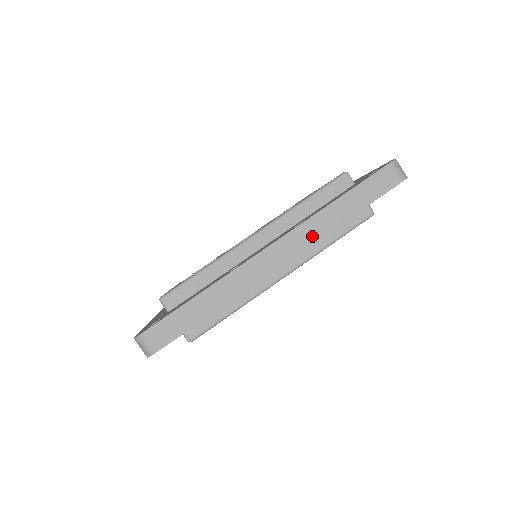
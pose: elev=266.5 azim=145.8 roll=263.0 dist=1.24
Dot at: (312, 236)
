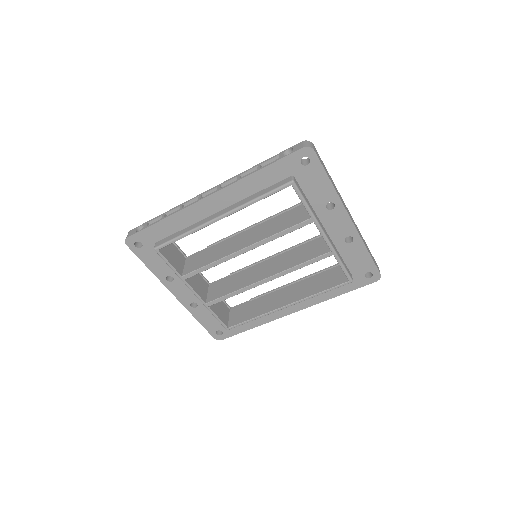
Dot at: (359, 233)
